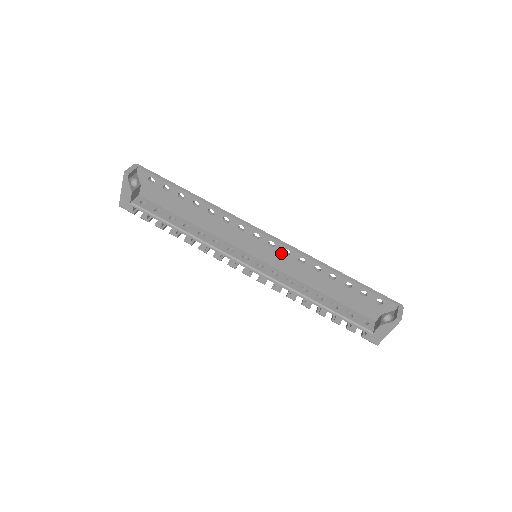
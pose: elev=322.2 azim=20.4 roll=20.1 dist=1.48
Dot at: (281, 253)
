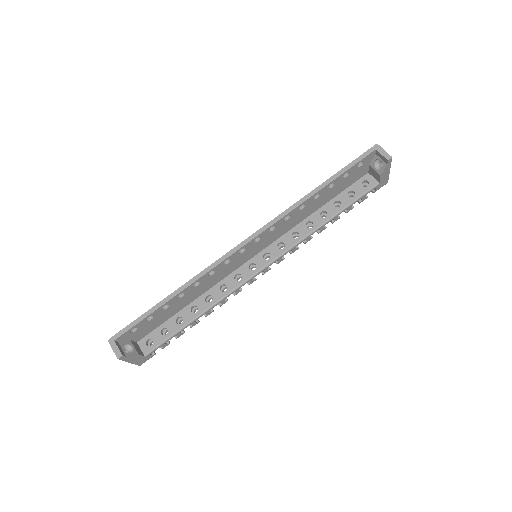
Dot at: (269, 234)
